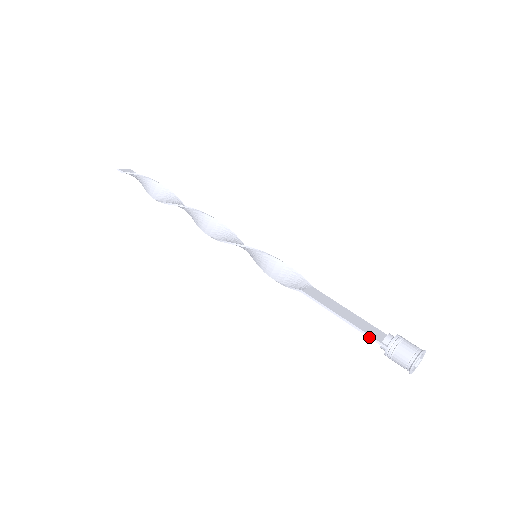
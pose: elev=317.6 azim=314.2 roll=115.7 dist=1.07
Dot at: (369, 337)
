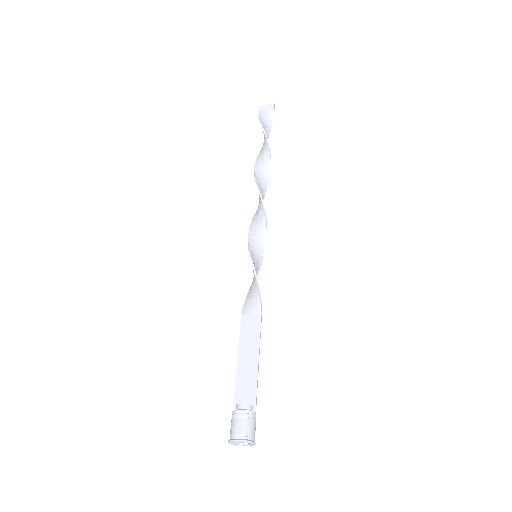
Dot at: (235, 393)
